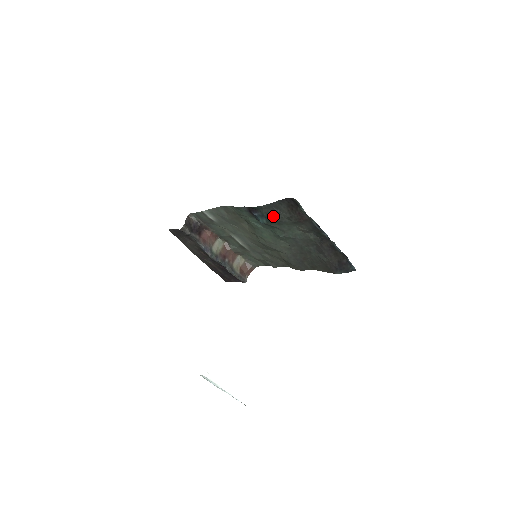
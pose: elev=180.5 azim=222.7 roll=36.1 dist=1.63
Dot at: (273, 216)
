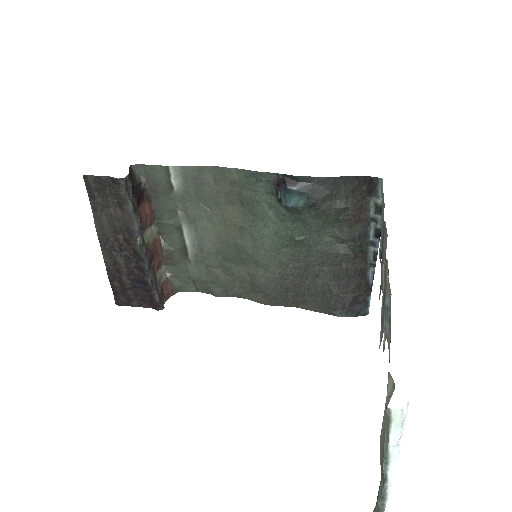
Dot at: (321, 199)
